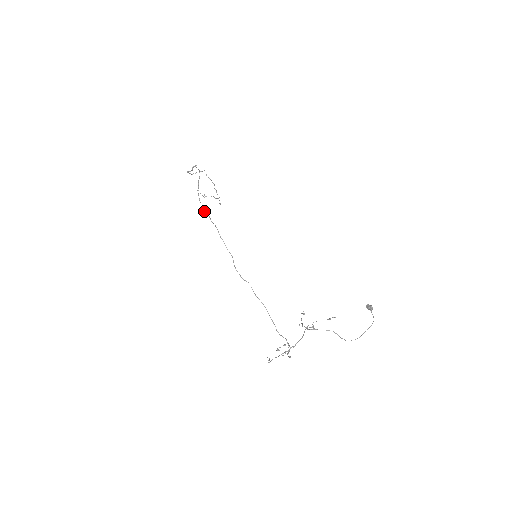
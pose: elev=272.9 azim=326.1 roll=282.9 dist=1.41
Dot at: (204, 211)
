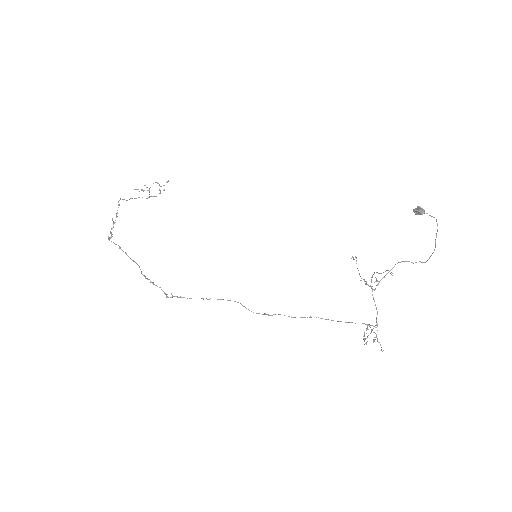
Dot at: occluded
